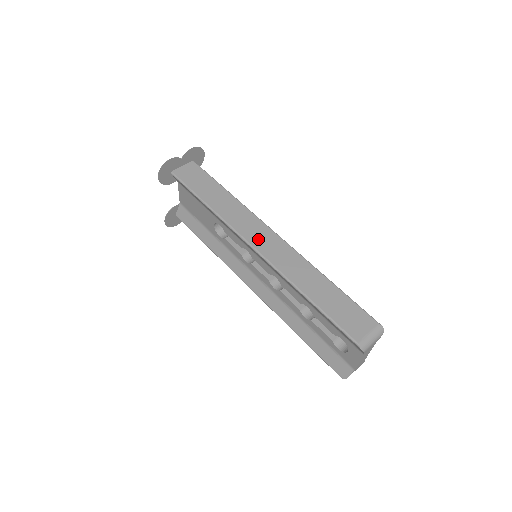
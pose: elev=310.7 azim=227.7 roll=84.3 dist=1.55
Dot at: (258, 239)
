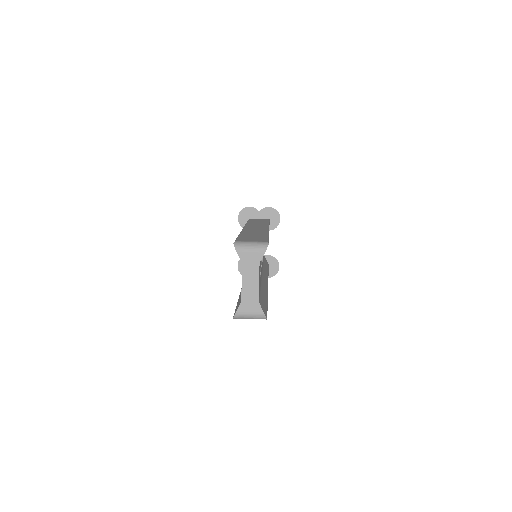
Dot at: occluded
